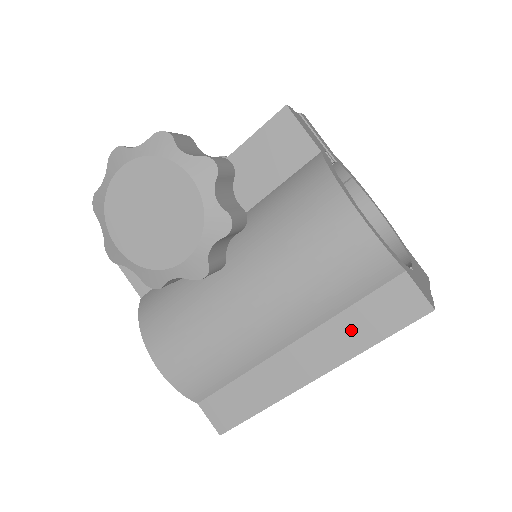
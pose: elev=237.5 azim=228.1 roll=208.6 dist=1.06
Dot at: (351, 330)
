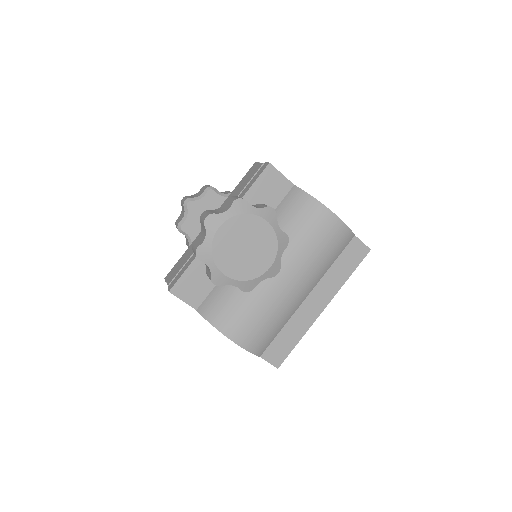
Dot at: (336, 275)
